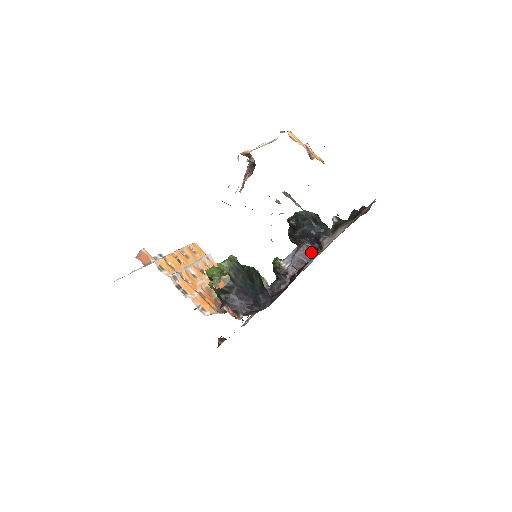
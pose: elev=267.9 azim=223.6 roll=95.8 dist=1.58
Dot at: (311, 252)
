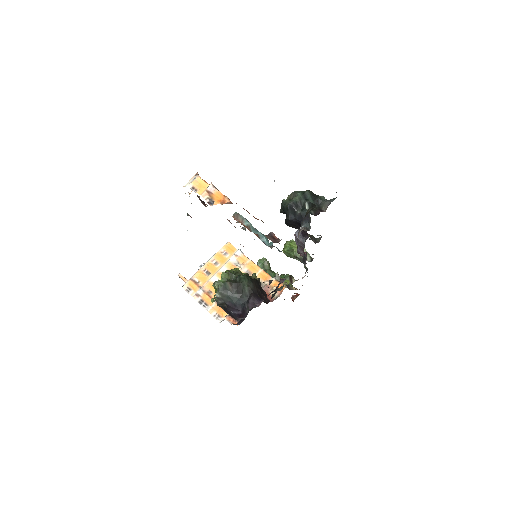
Dot at: (302, 239)
